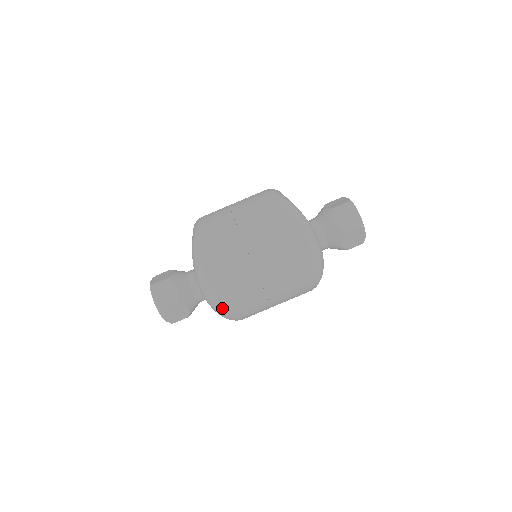
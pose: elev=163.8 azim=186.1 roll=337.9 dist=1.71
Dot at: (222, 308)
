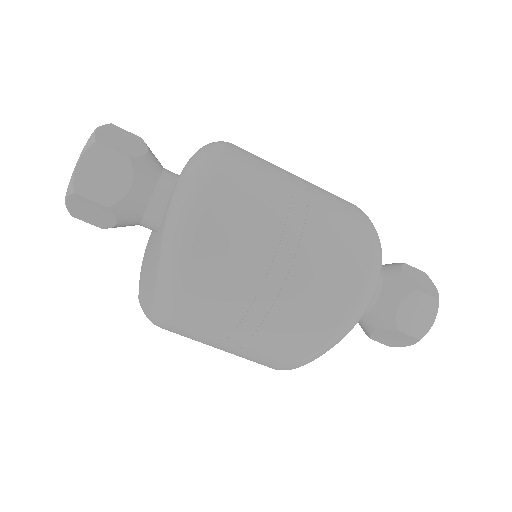
Dot at: (193, 218)
